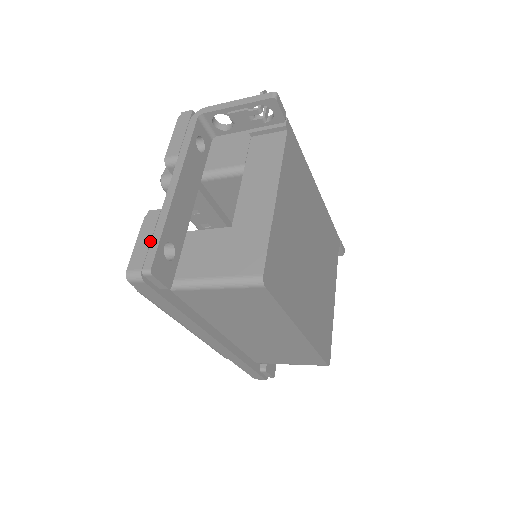
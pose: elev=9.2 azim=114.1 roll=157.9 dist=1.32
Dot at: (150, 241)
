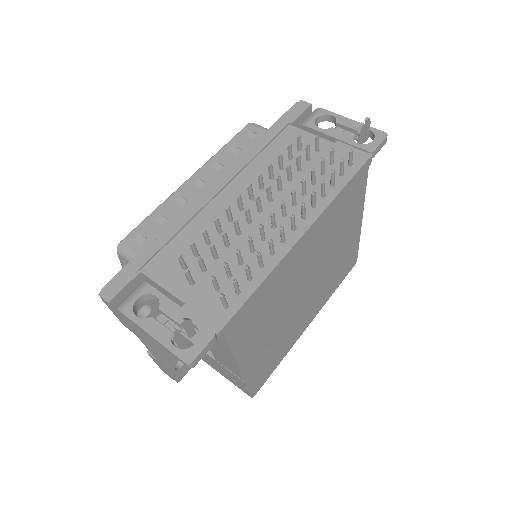
Dot at: (164, 370)
